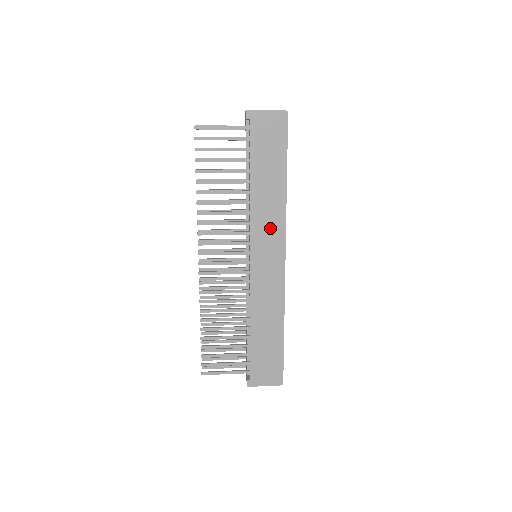
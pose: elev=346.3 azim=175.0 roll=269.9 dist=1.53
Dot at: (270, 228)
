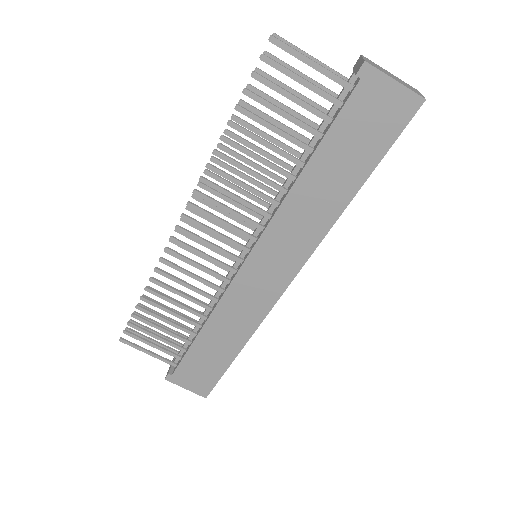
Dot at: (293, 240)
